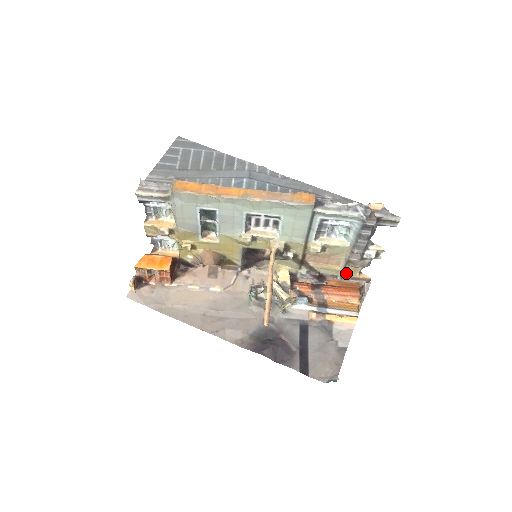
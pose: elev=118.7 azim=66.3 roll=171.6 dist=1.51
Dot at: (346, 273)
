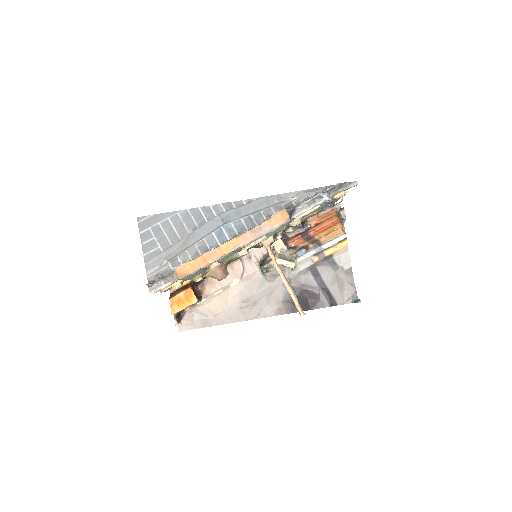
Dot at: (321, 210)
